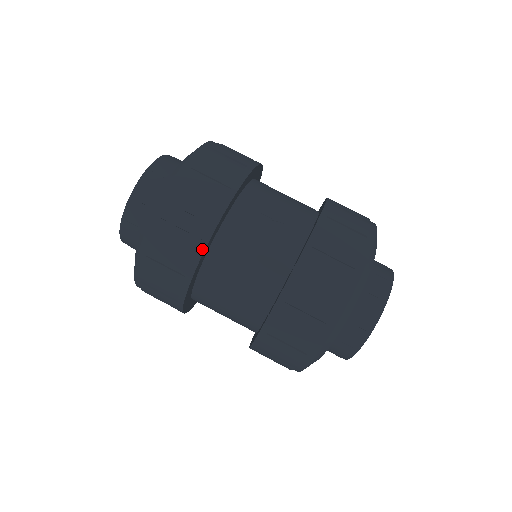
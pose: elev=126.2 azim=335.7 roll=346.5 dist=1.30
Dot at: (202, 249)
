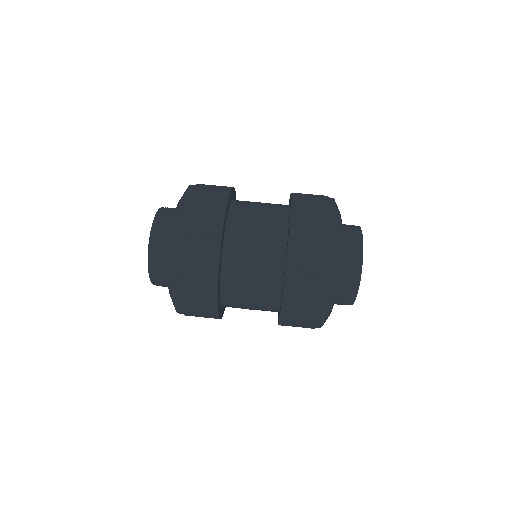
Dot at: (216, 289)
